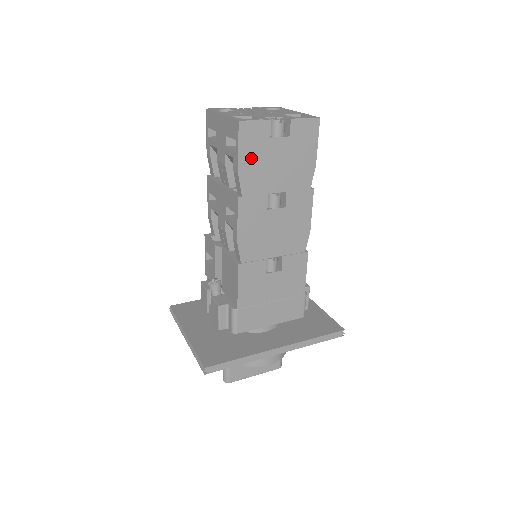
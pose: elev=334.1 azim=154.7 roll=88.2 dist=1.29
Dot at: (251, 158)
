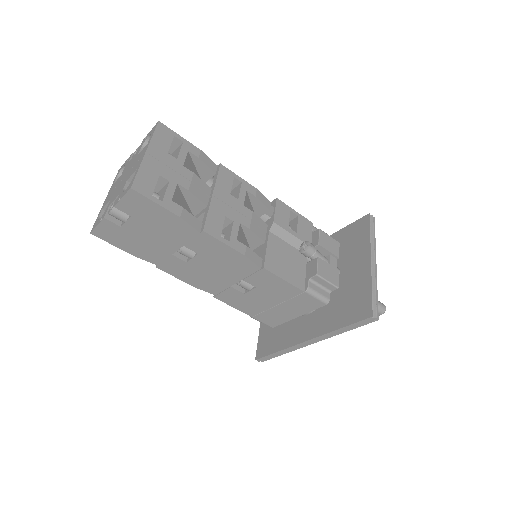
Dot at: (129, 245)
